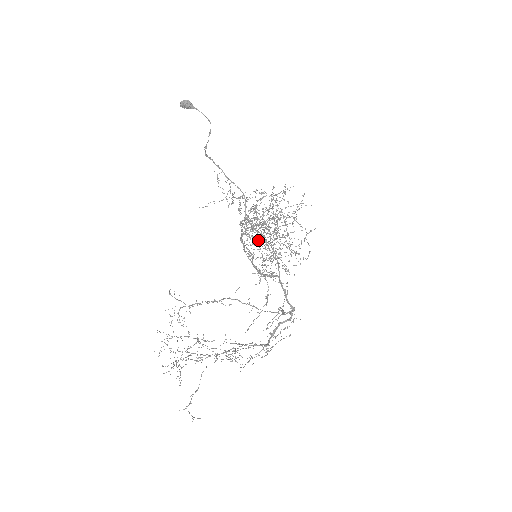
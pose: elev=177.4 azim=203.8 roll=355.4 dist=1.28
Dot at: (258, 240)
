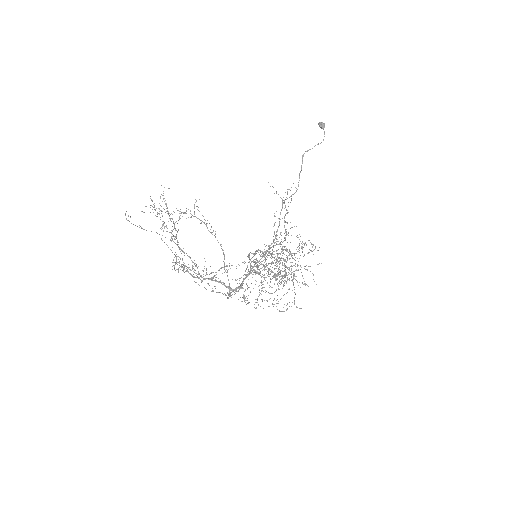
Dot at: occluded
